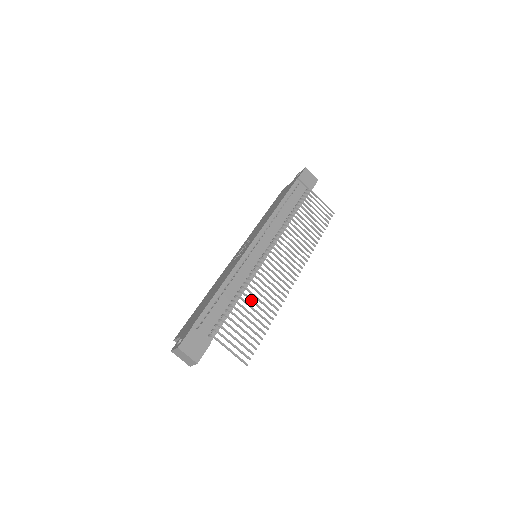
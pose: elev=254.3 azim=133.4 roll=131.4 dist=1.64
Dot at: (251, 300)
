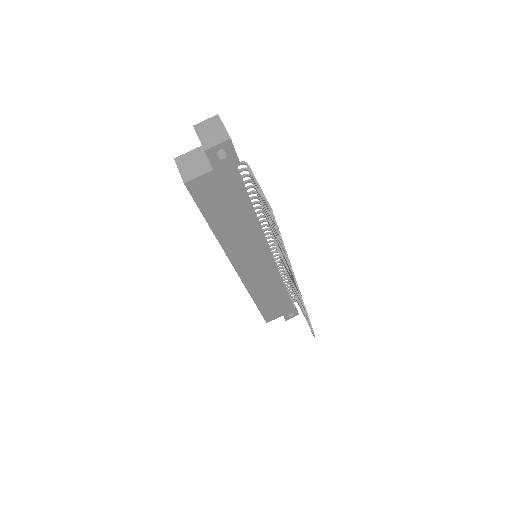
Dot at: occluded
